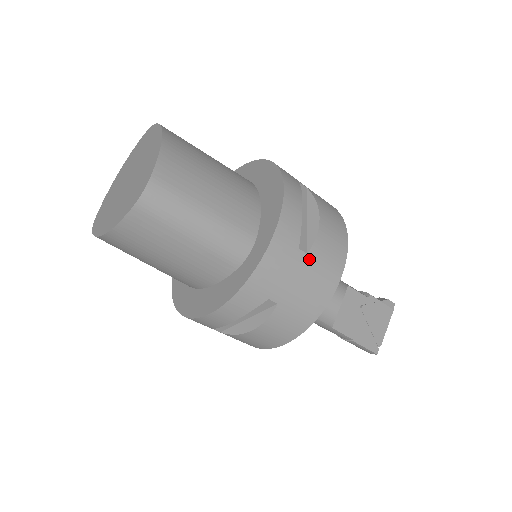
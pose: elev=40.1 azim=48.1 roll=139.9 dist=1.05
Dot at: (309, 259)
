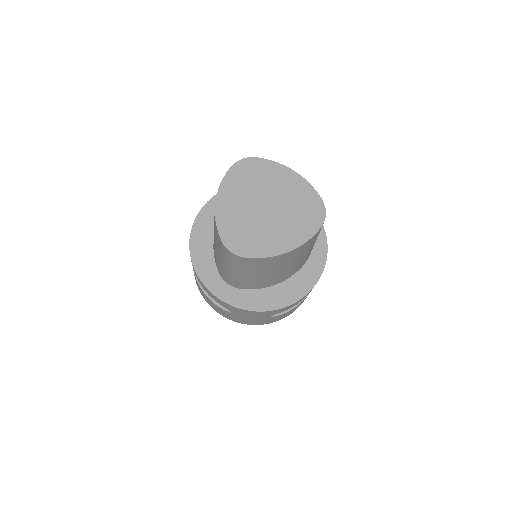
Dot at: occluded
